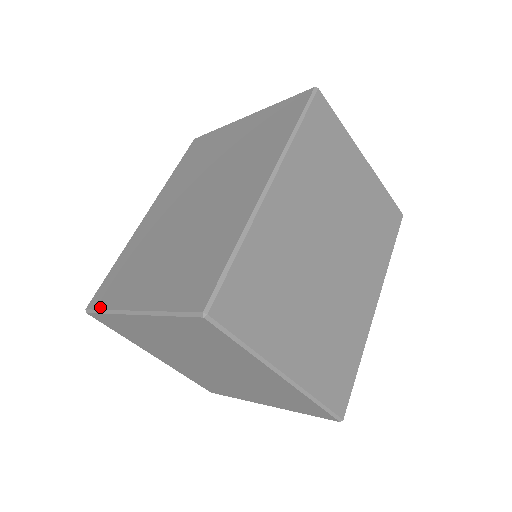
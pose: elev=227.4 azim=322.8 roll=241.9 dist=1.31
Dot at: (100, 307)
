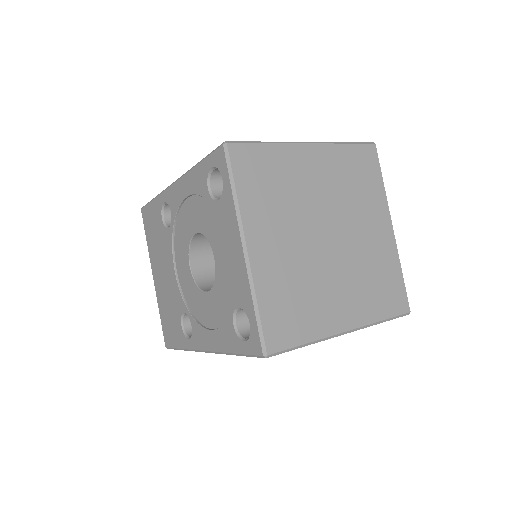
Dot at: (252, 142)
